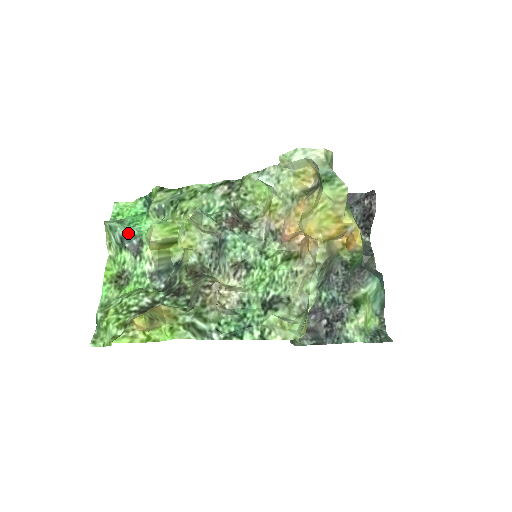
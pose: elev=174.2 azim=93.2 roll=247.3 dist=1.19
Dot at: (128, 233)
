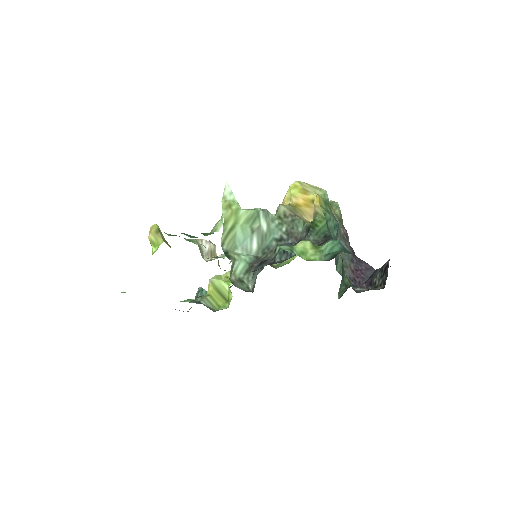
Dot at: (205, 291)
